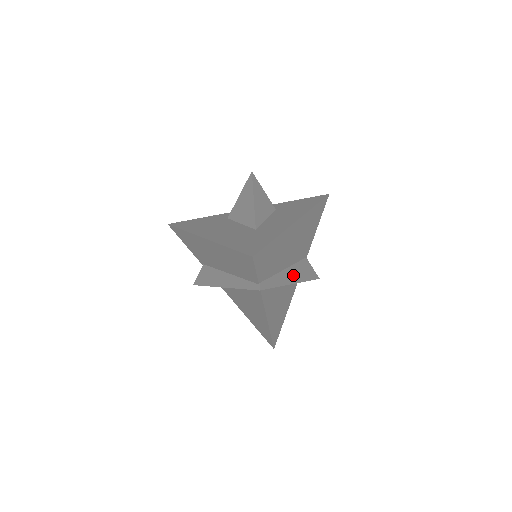
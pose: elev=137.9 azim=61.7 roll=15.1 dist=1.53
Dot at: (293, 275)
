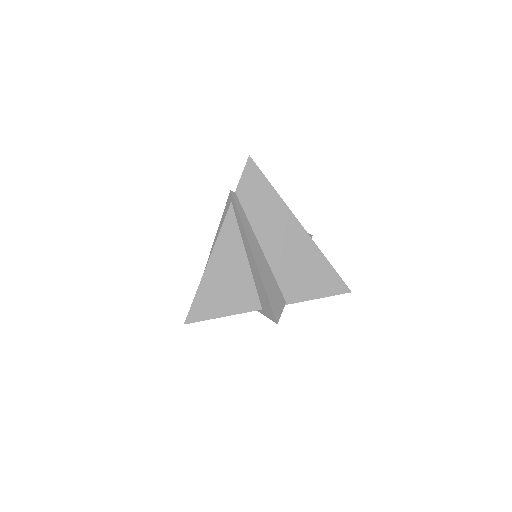
Dot at: (261, 261)
